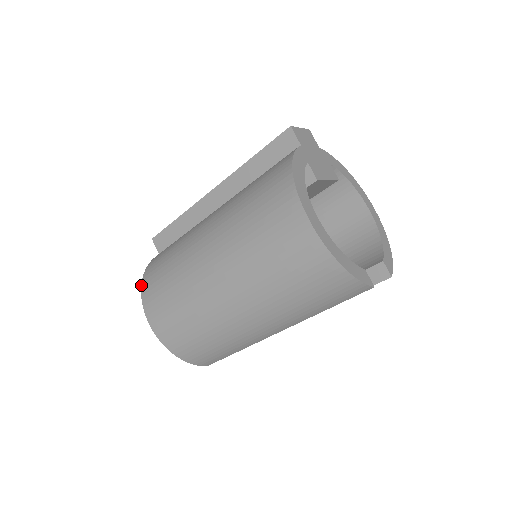
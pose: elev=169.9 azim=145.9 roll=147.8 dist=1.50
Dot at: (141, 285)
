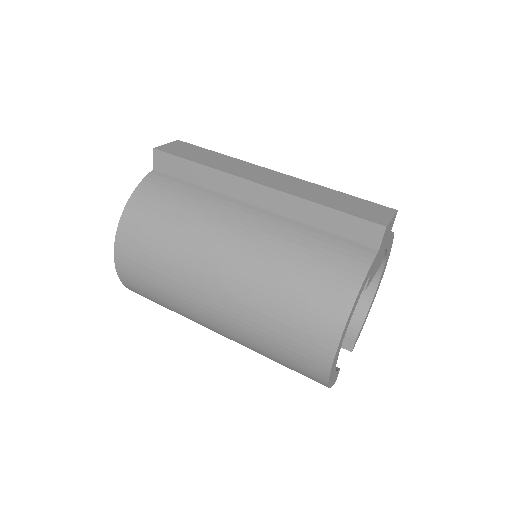
Dot at: (122, 214)
